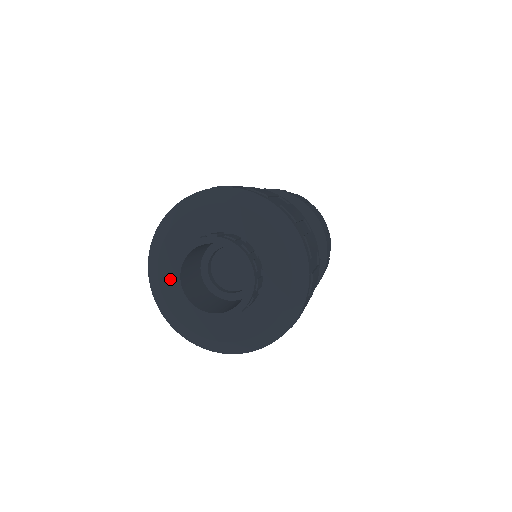
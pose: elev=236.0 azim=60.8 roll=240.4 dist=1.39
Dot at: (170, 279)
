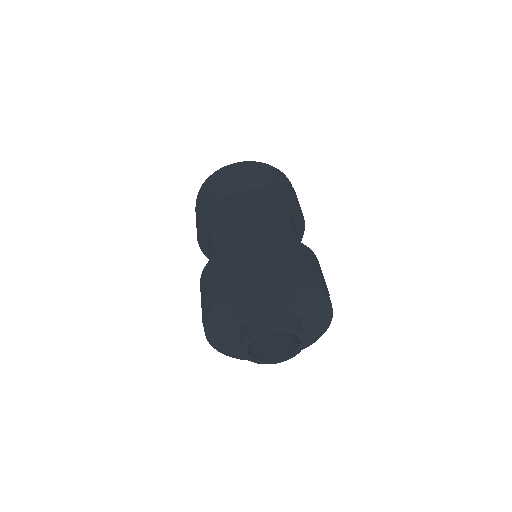
Dot at: (229, 342)
